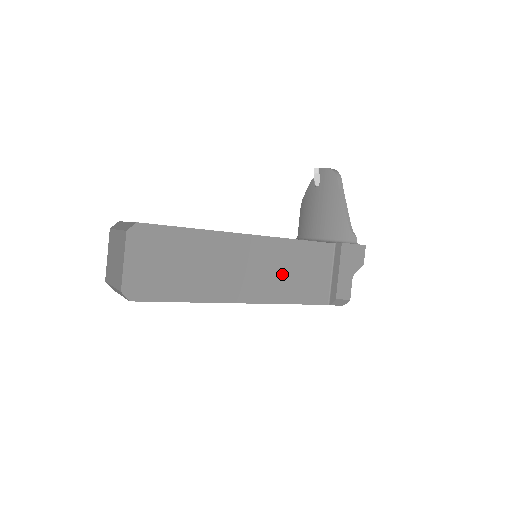
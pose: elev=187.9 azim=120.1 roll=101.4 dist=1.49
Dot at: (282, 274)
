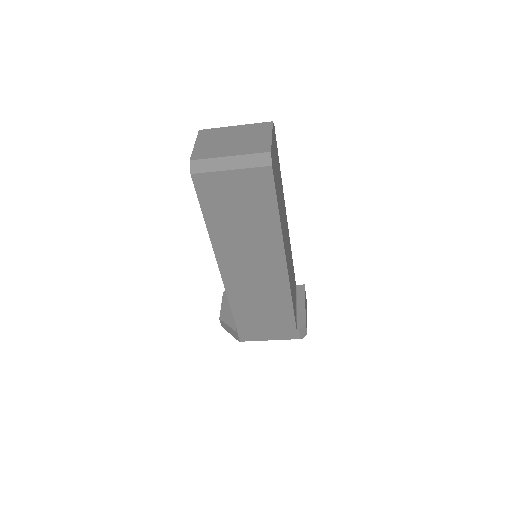
Dot at: occluded
